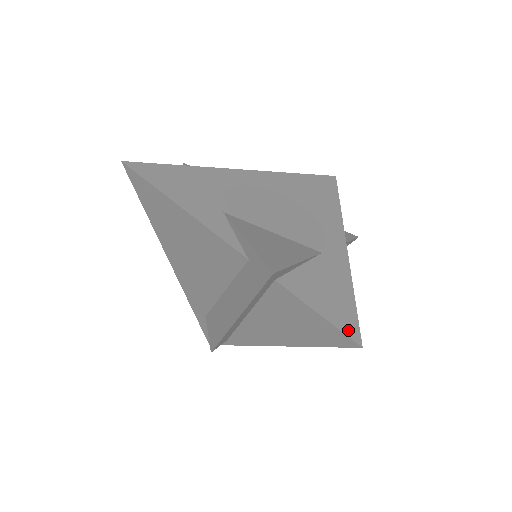
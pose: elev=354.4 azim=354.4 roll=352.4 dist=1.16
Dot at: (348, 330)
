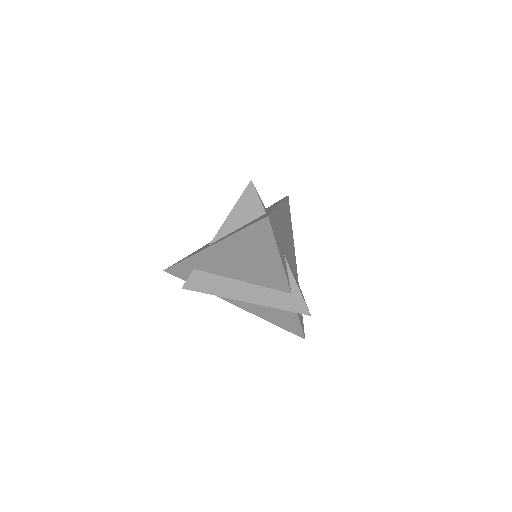
Dot at: (303, 330)
